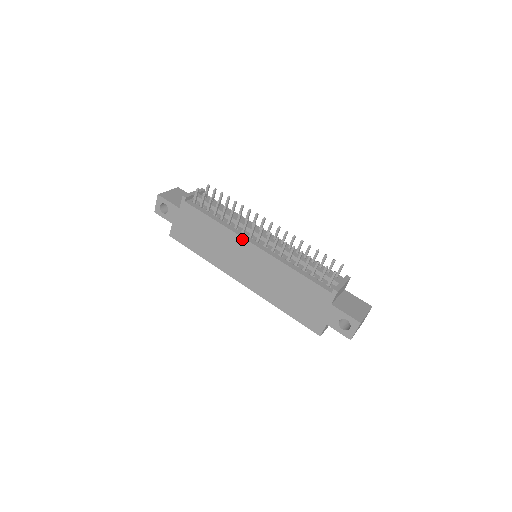
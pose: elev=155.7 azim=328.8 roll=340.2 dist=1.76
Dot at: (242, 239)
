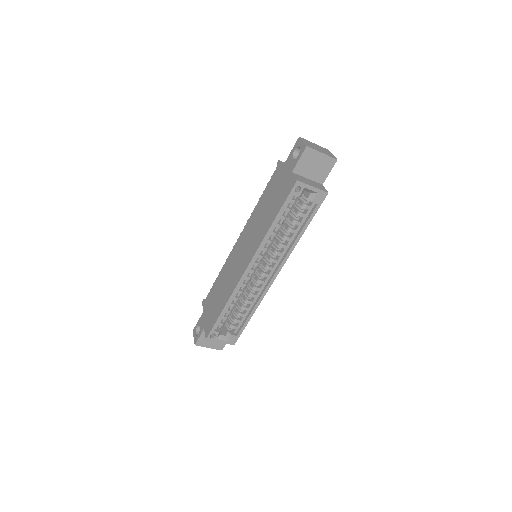
Dot at: (232, 251)
